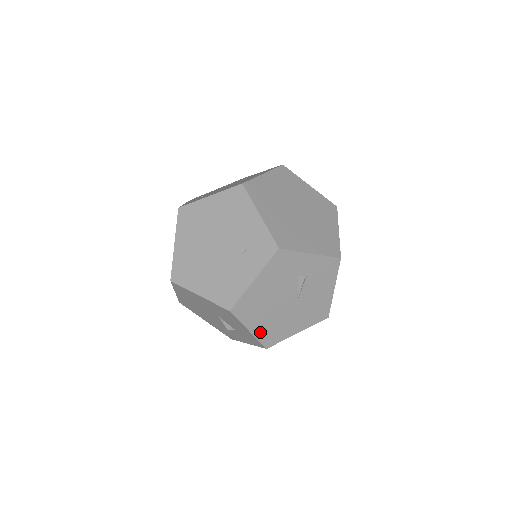
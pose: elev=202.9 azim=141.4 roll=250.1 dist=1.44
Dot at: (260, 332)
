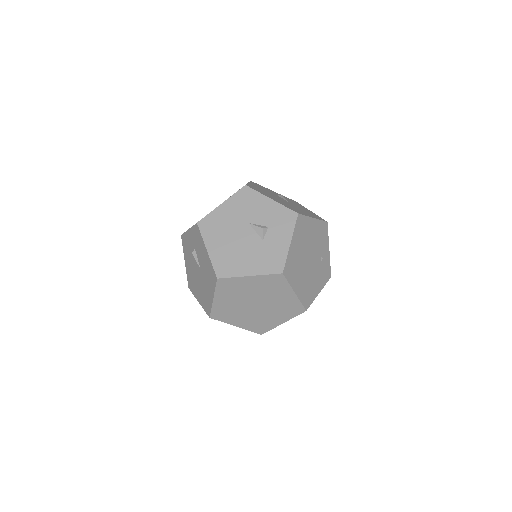
Dot at: occluded
